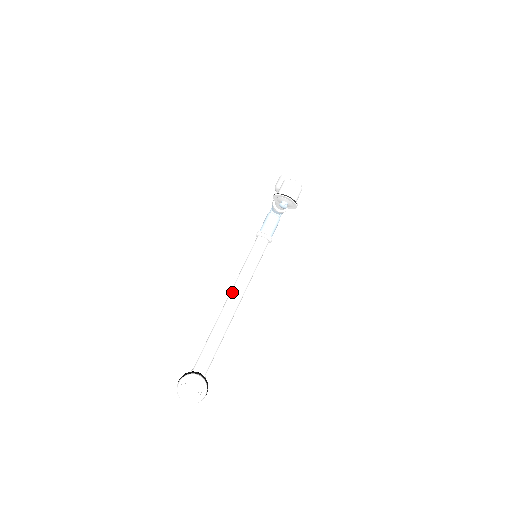
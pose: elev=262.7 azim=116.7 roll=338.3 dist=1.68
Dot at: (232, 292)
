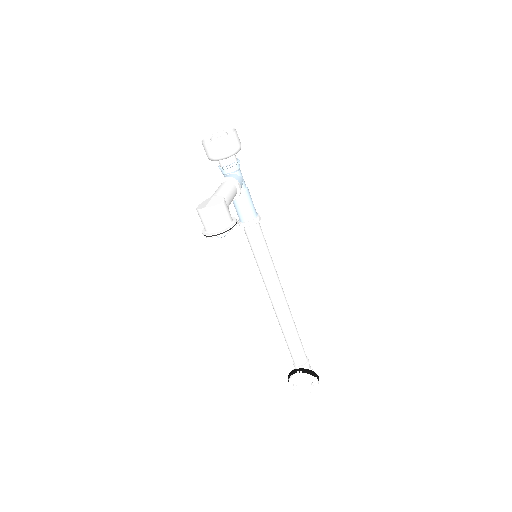
Dot at: (268, 293)
